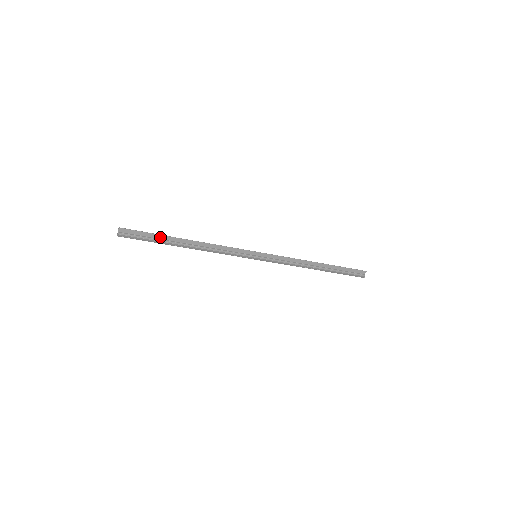
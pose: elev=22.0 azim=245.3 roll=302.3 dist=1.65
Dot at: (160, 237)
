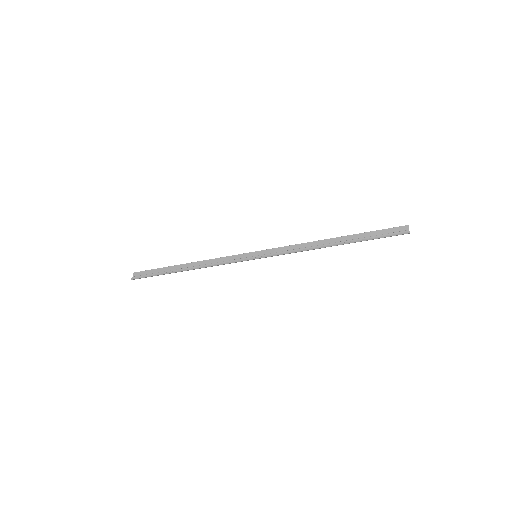
Dot at: (165, 270)
